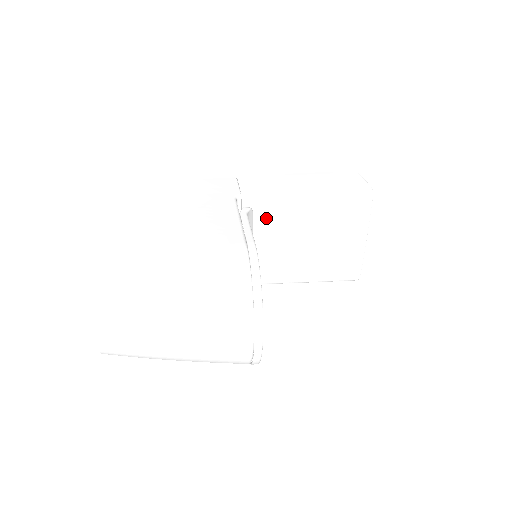
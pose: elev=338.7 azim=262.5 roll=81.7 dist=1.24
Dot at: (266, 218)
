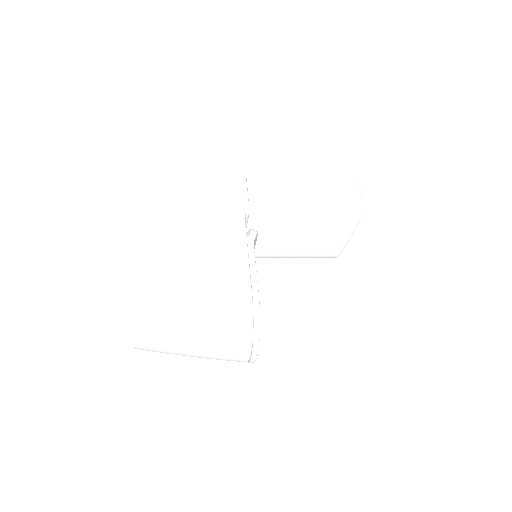
Dot at: (268, 224)
